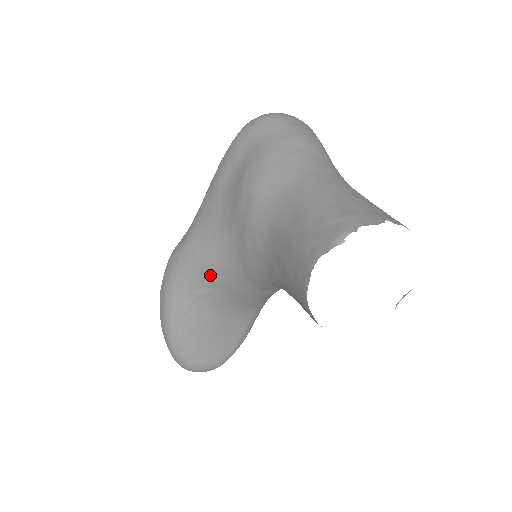
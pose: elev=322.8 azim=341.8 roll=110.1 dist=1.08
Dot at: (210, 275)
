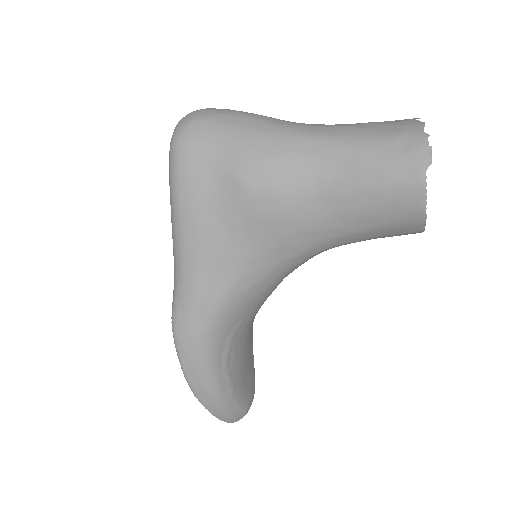
Dot at: (241, 305)
